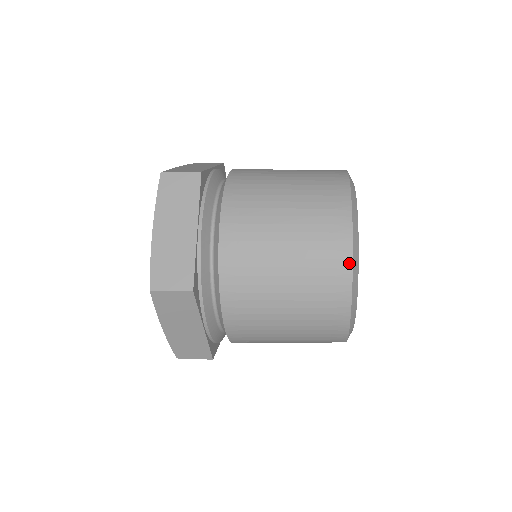
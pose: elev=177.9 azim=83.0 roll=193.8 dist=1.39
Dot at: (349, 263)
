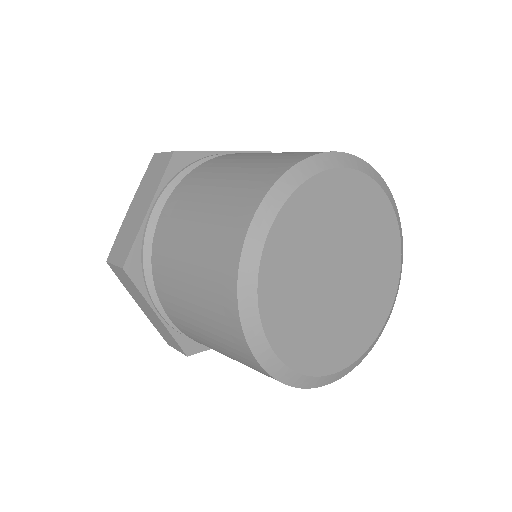
Dot at: (272, 377)
